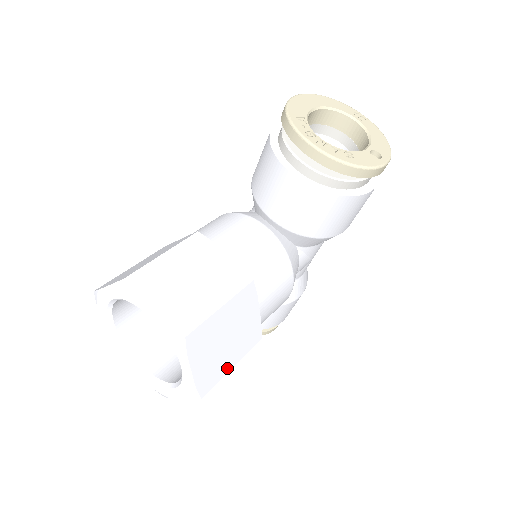
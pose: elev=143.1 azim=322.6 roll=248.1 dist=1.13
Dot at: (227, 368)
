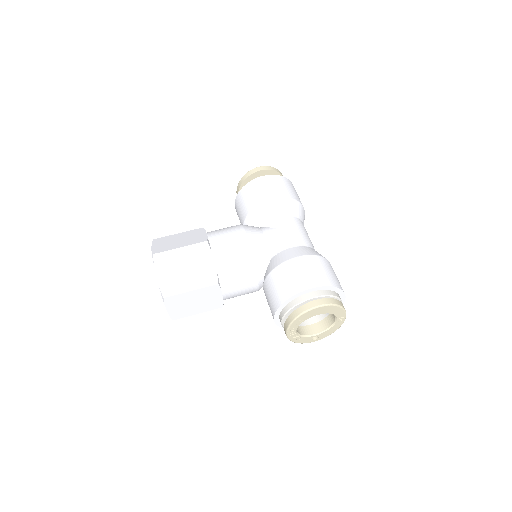
Dot at: occluded
